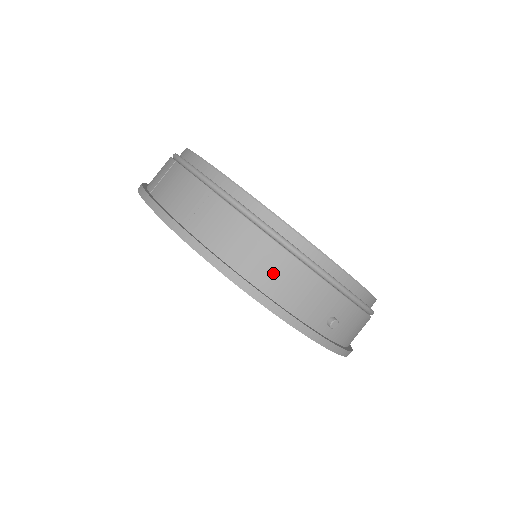
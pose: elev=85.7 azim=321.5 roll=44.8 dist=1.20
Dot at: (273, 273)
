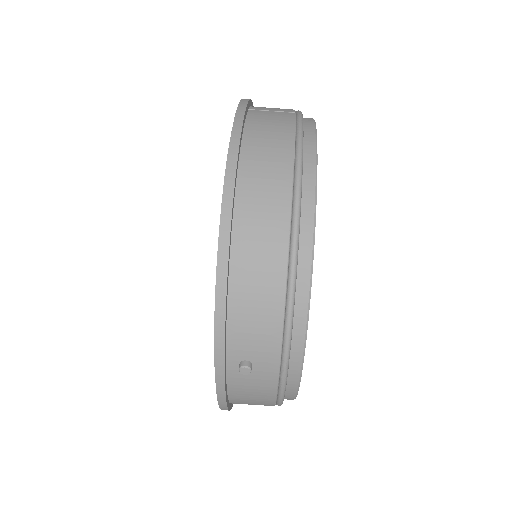
Dot at: (255, 270)
